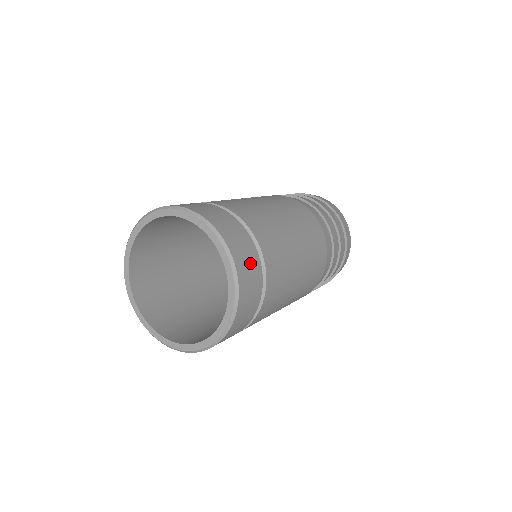
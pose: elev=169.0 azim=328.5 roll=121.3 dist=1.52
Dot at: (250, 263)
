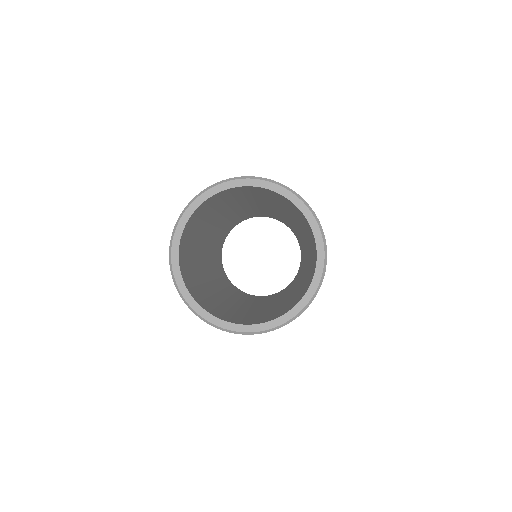
Dot at: occluded
